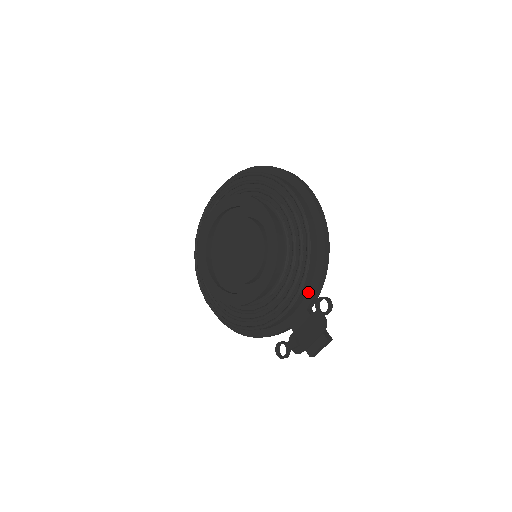
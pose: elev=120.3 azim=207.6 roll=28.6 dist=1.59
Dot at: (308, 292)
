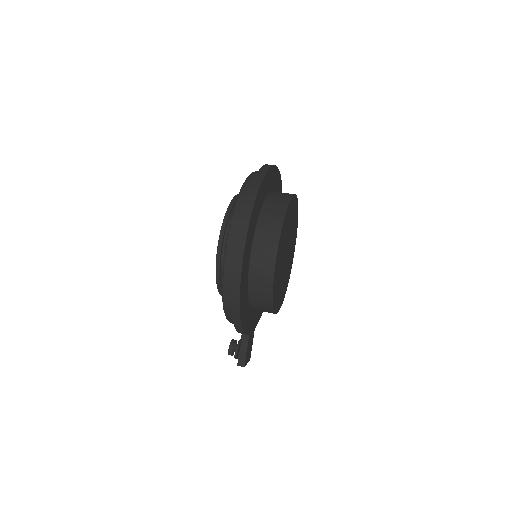
Dot at: occluded
